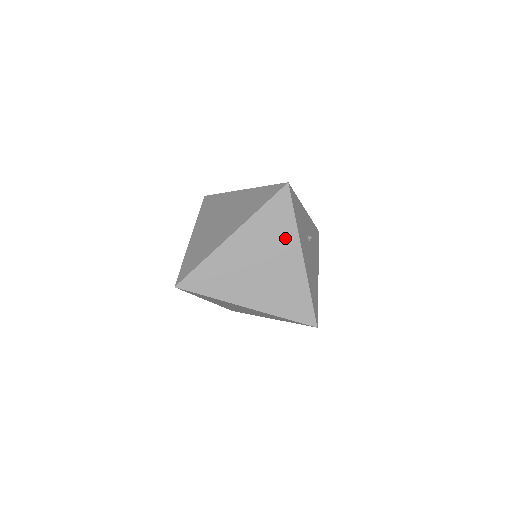
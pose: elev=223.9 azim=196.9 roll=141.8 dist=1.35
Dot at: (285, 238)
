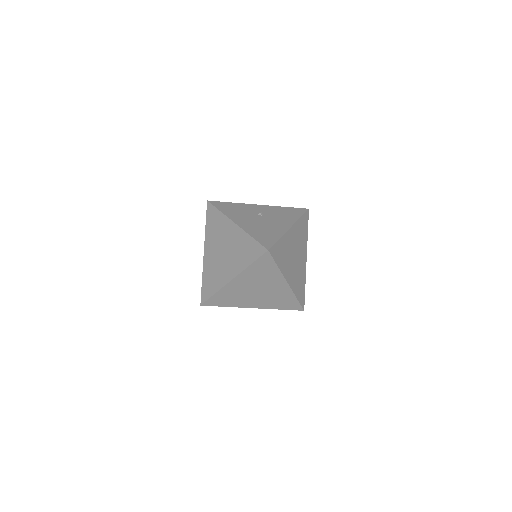
Dot at: (222, 225)
